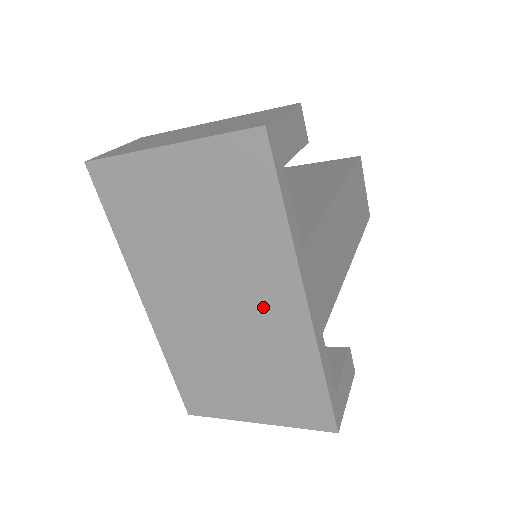
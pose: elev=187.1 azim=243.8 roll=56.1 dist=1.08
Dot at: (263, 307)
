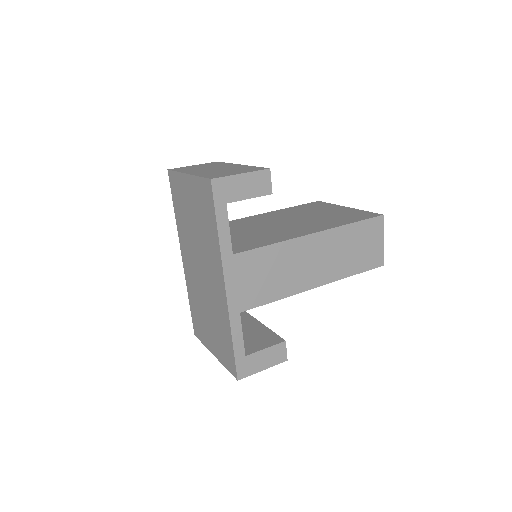
Dot at: (213, 281)
